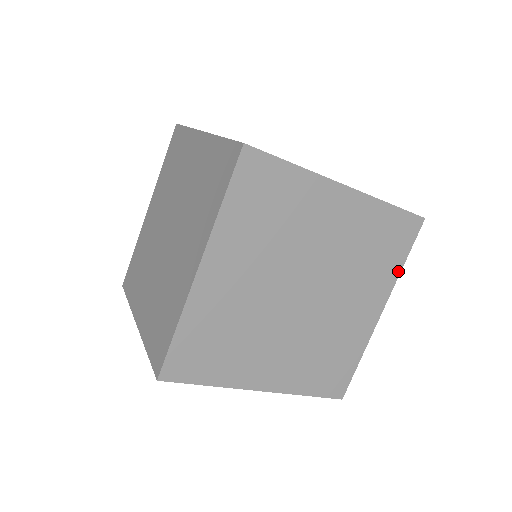
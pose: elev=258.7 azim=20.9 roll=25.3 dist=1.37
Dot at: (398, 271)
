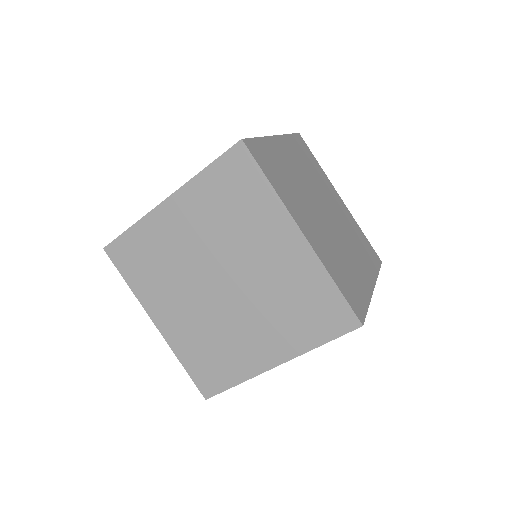
Dot at: (273, 194)
